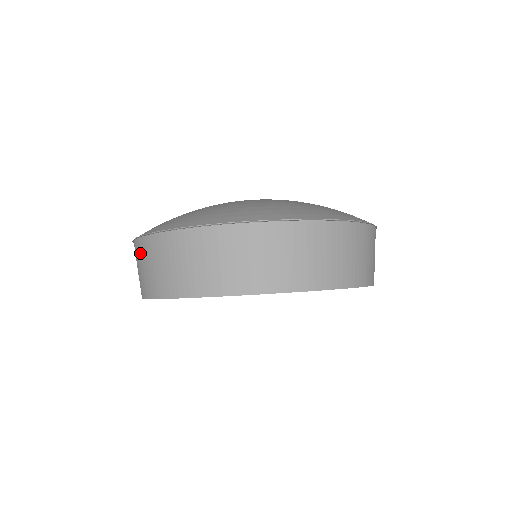
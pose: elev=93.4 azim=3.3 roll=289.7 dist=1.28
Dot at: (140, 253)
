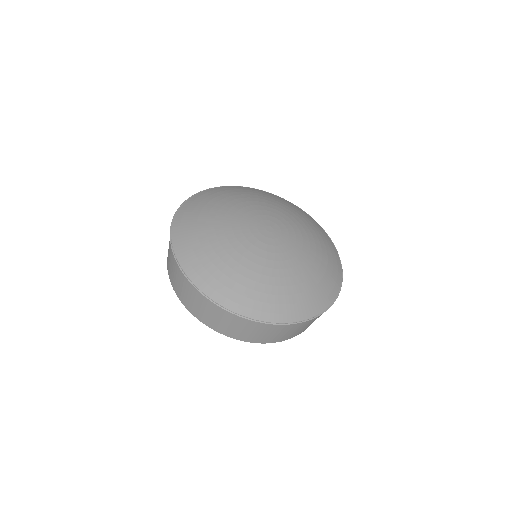
Dot at: (209, 307)
